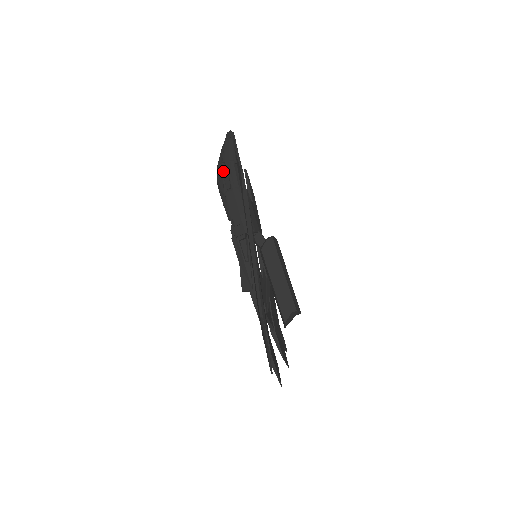
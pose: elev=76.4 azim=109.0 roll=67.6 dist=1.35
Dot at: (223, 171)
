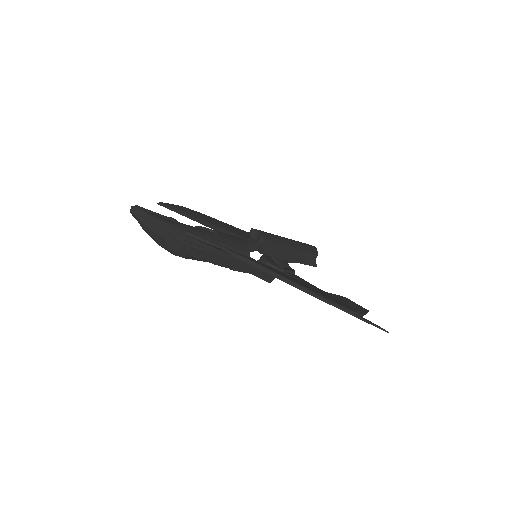
Dot at: (175, 246)
